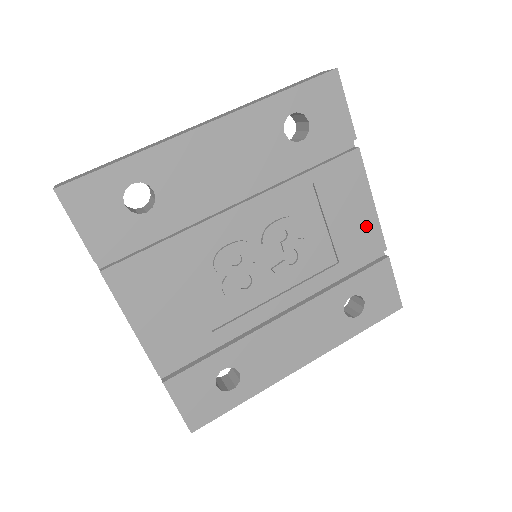
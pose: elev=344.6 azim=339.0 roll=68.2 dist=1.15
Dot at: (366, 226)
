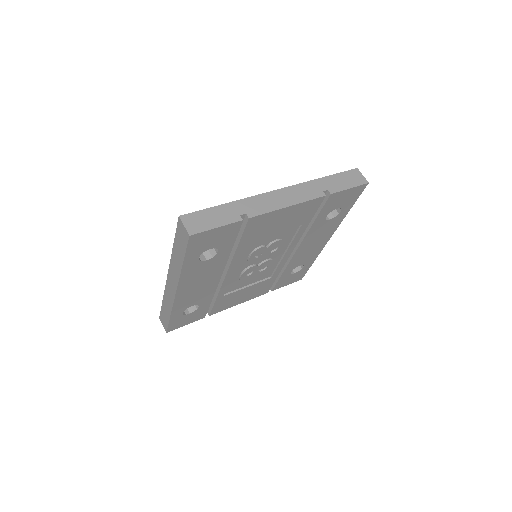
Dot at: (299, 210)
